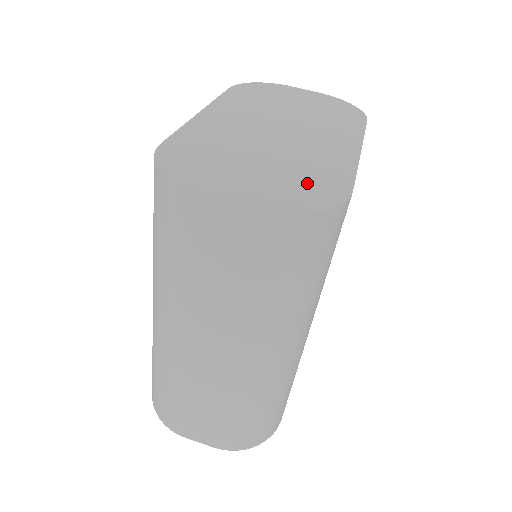
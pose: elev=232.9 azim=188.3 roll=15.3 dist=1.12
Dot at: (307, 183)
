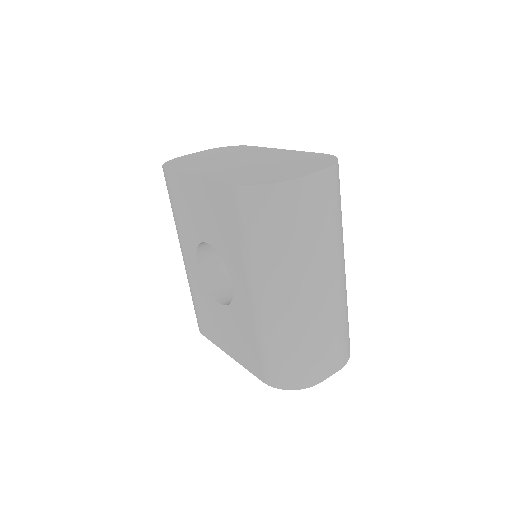
Dot at: (308, 160)
